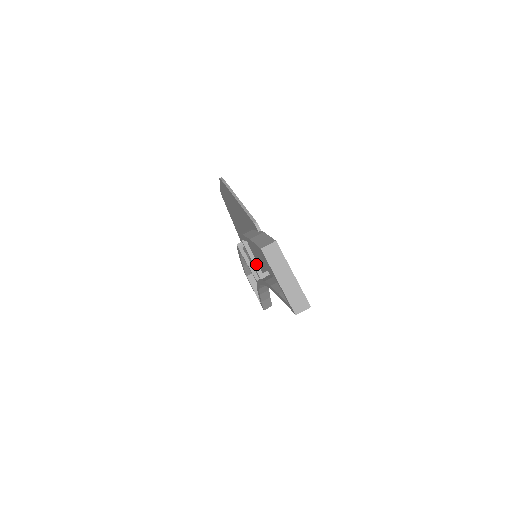
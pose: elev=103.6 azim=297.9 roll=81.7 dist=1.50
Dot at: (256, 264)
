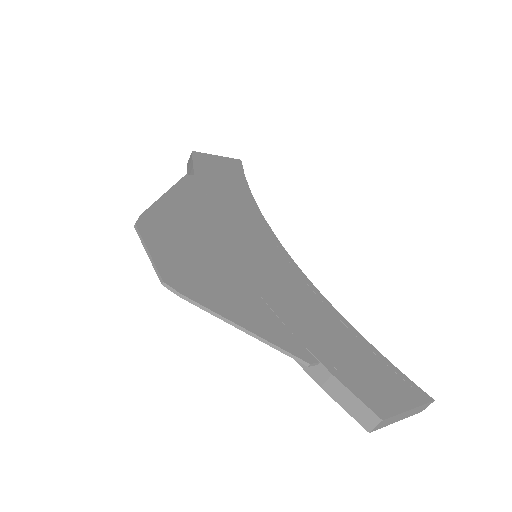
Dot at: occluded
